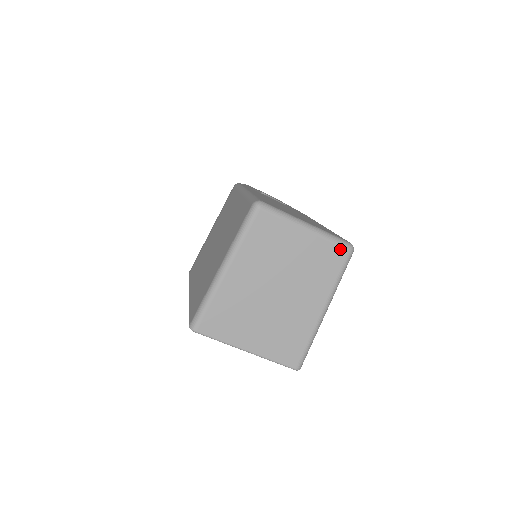
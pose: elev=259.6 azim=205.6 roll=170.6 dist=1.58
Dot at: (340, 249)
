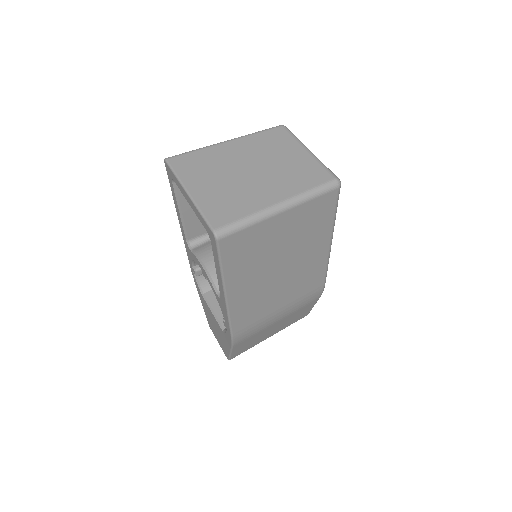
Dot at: (327, 173)
